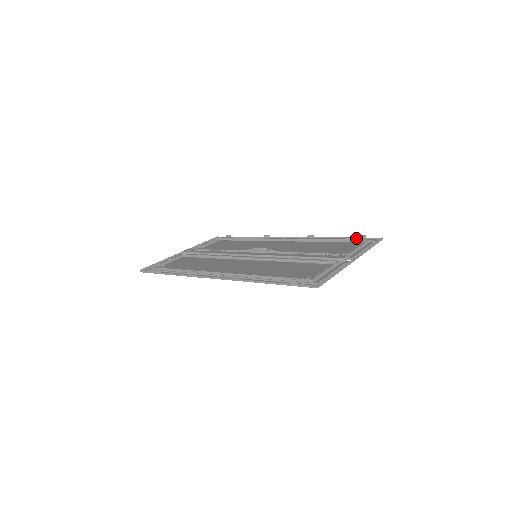
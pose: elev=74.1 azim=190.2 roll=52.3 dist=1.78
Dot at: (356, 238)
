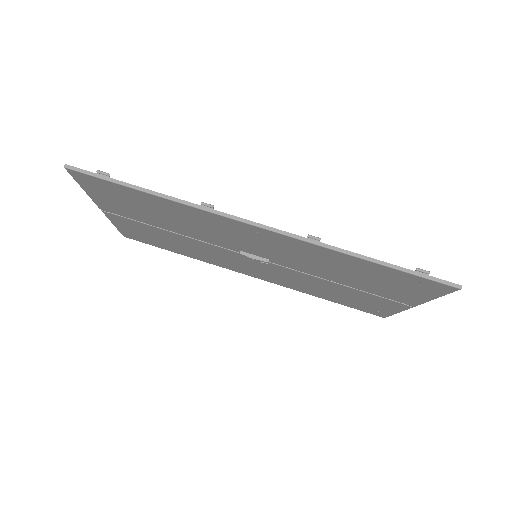
Dot at: occluded
